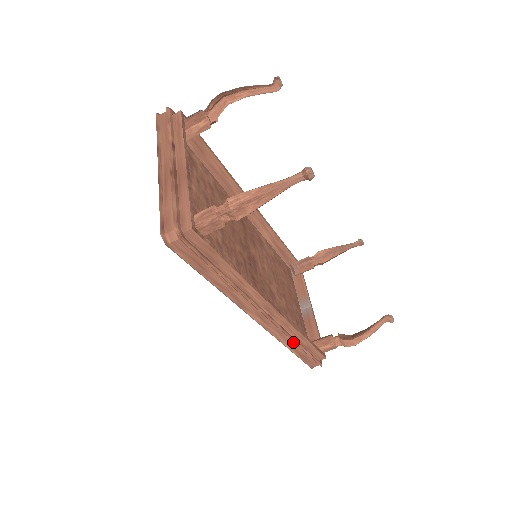
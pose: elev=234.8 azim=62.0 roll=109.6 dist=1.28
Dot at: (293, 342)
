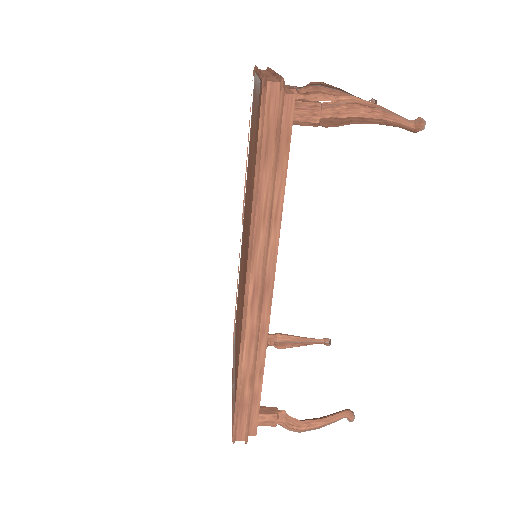
Dot at: (251, 368)
